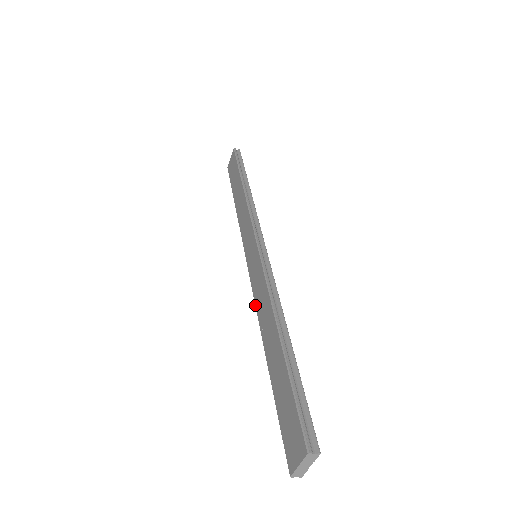
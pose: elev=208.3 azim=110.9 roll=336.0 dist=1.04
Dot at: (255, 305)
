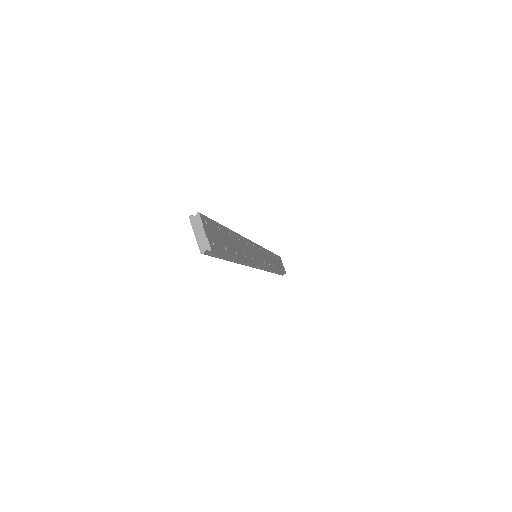
Dot at: occluded
